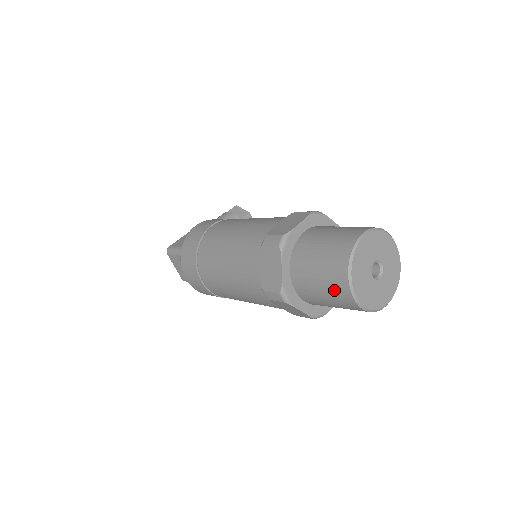
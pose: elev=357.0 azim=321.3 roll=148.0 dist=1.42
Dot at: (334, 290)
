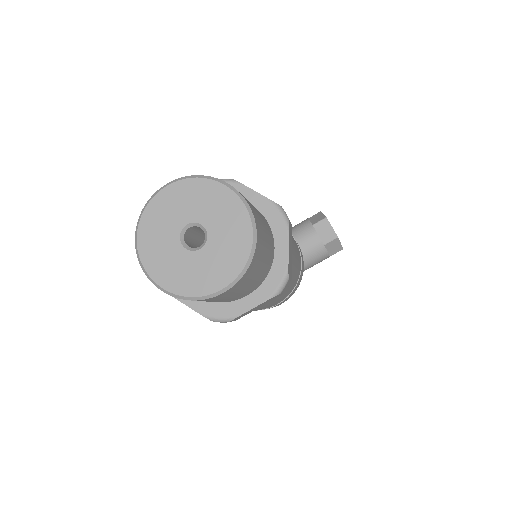
Dot at: occluded
